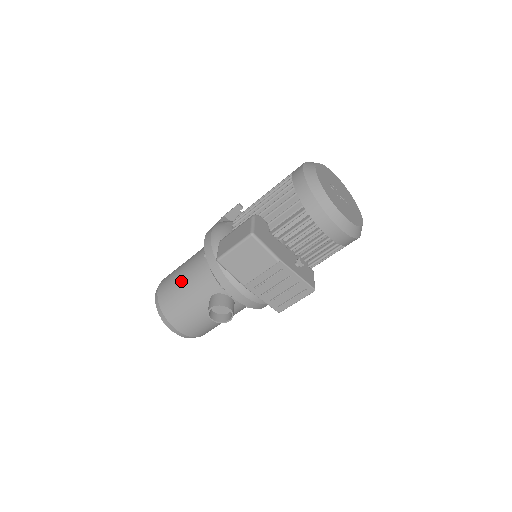
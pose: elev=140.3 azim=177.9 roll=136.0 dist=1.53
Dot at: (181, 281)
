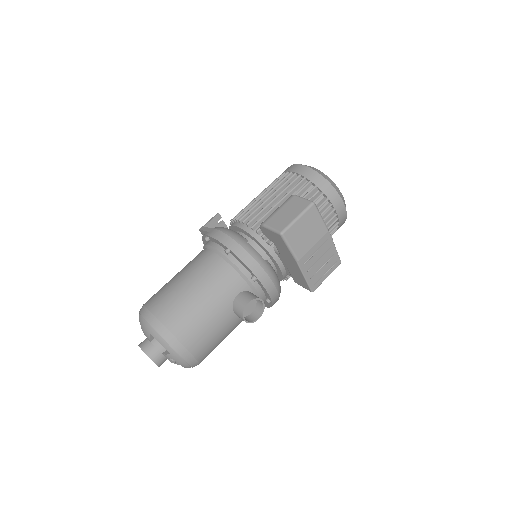
Dot at: (192, 290)
